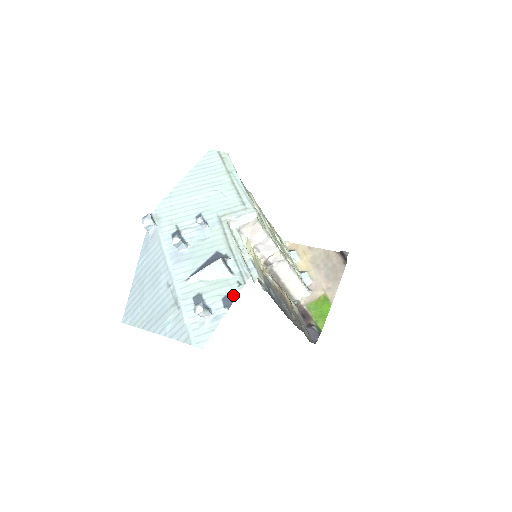
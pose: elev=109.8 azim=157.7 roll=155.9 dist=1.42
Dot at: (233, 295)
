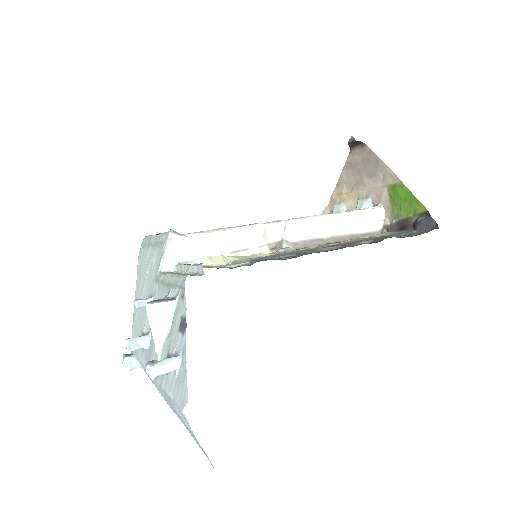
Dot at: (183, 313)
